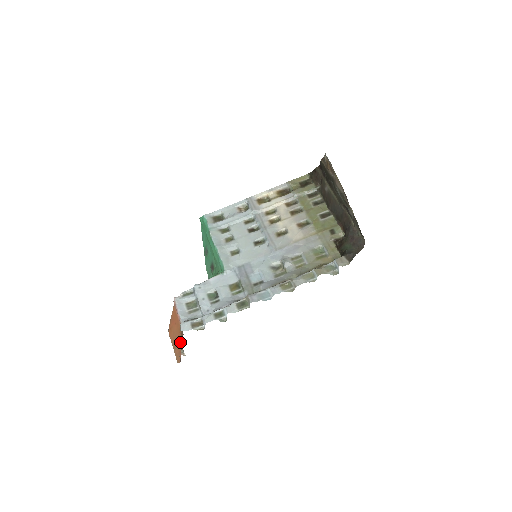
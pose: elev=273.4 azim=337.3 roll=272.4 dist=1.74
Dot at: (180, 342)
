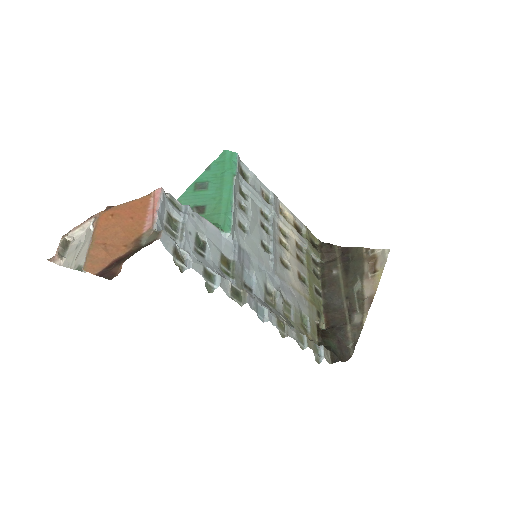
Dot at: (122, 248)
